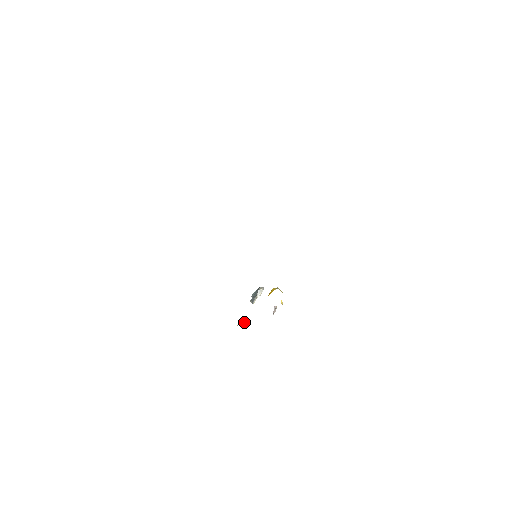
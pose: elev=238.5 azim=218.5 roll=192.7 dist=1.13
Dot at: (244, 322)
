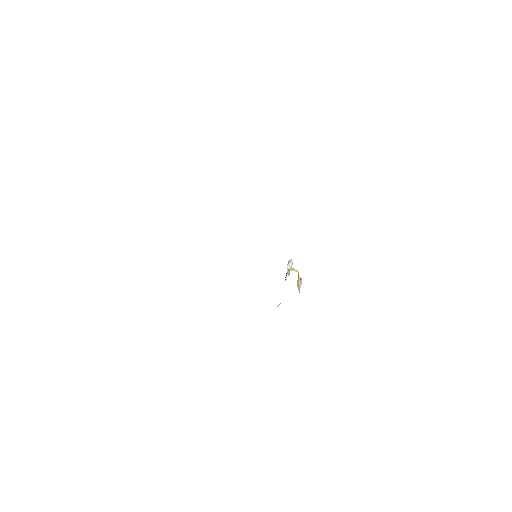
Dot at: occluded
